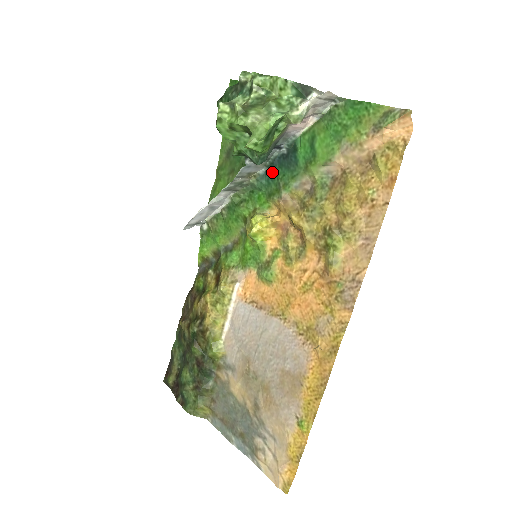
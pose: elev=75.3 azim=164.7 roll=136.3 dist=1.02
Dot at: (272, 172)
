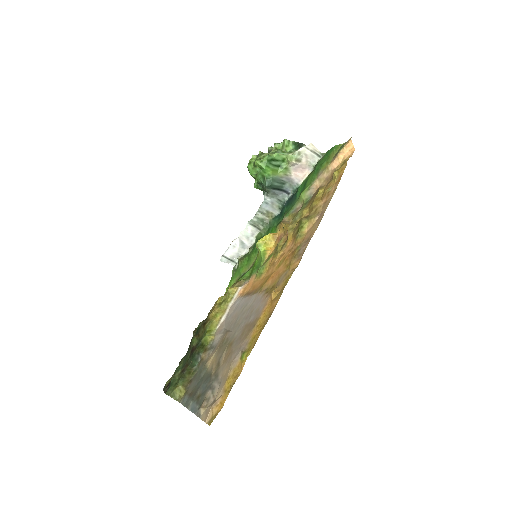
Dot at: (283, 212)
